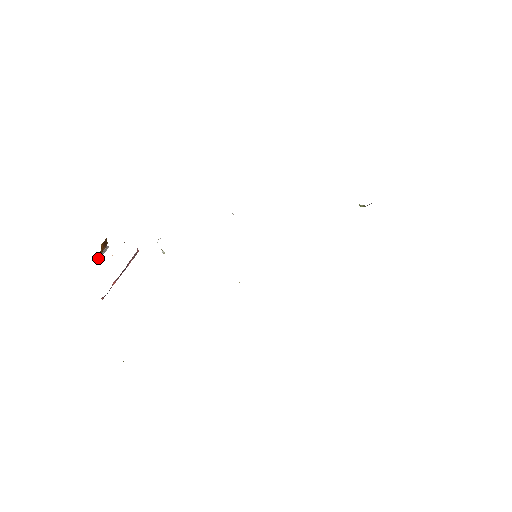
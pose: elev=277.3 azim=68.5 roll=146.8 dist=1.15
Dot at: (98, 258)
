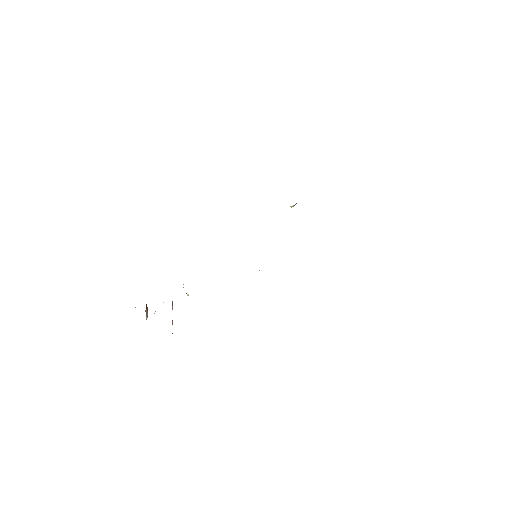
Dot at: (146, 319)
